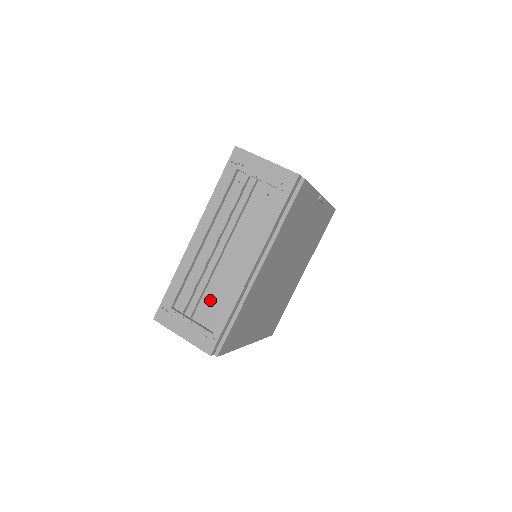
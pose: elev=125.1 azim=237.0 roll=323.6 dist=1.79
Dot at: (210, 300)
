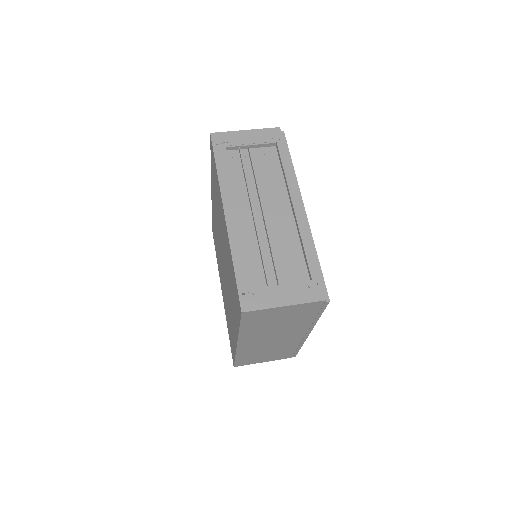
Dot at: (282, 258)
